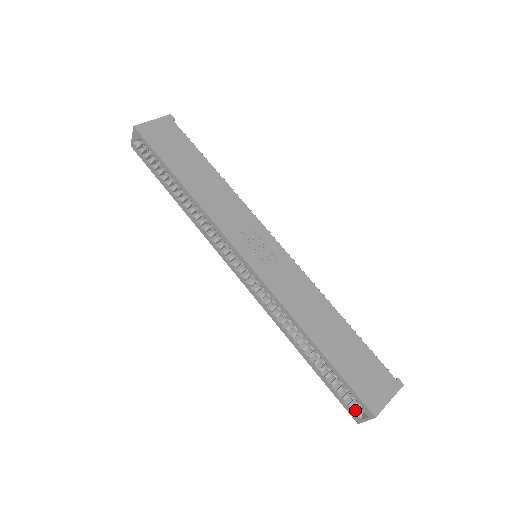
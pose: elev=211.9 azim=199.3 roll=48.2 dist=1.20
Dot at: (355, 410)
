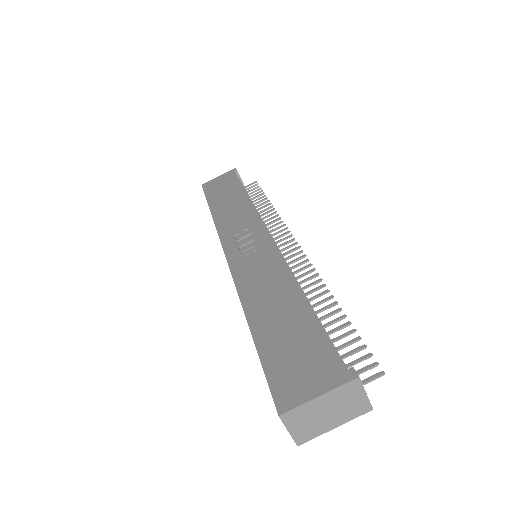
Dot at: occluded
